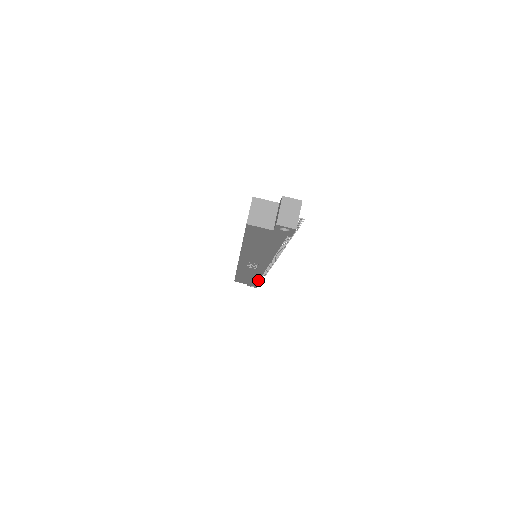
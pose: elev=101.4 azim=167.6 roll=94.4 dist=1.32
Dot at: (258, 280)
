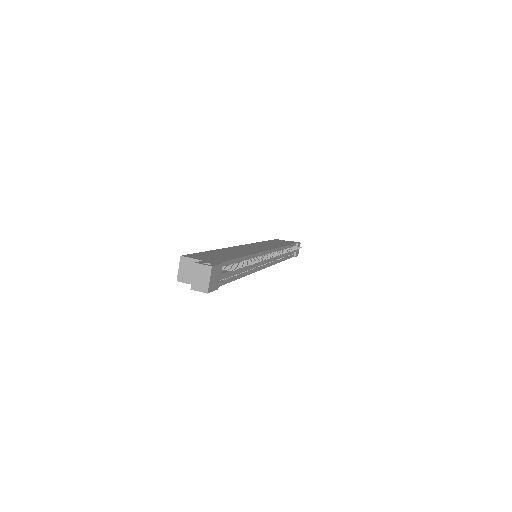
Dot at: (284, 260)
